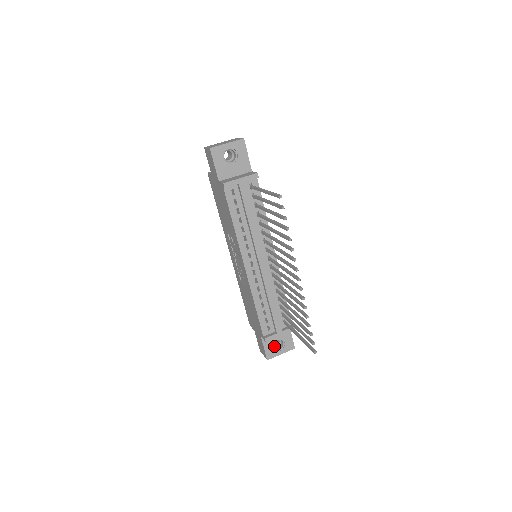
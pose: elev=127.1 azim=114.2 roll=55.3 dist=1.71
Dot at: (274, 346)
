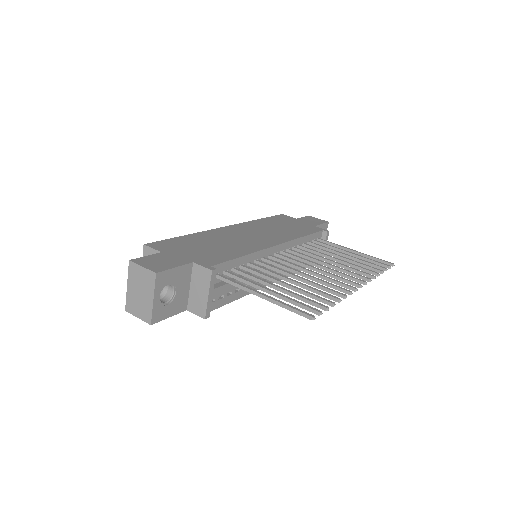
Dot at: occluded
